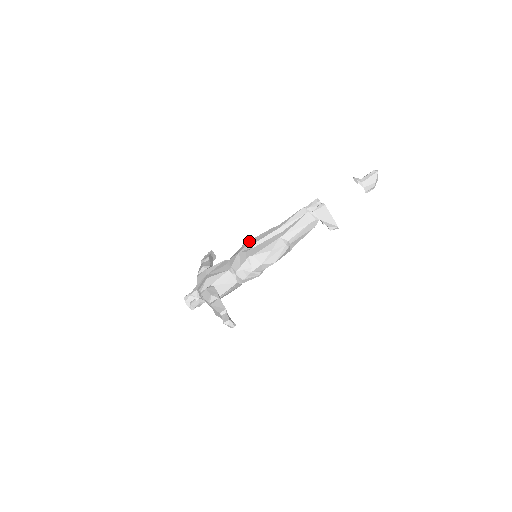
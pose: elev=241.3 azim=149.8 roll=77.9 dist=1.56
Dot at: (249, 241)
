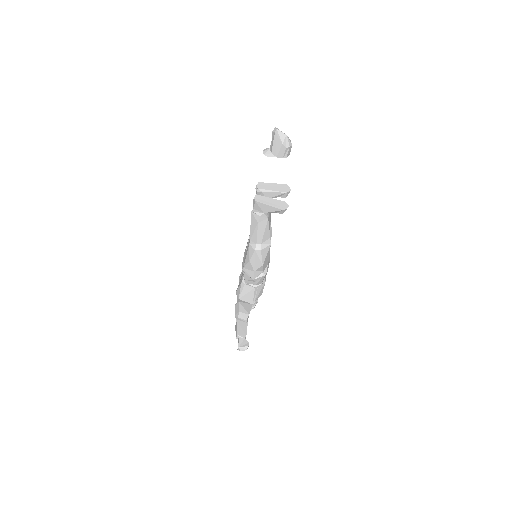
Dot at: (247, 242)
